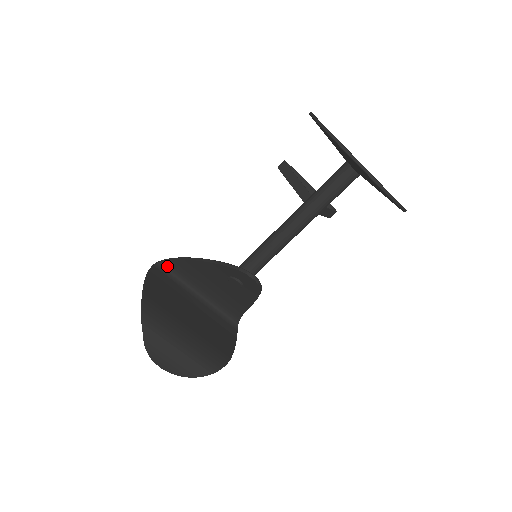
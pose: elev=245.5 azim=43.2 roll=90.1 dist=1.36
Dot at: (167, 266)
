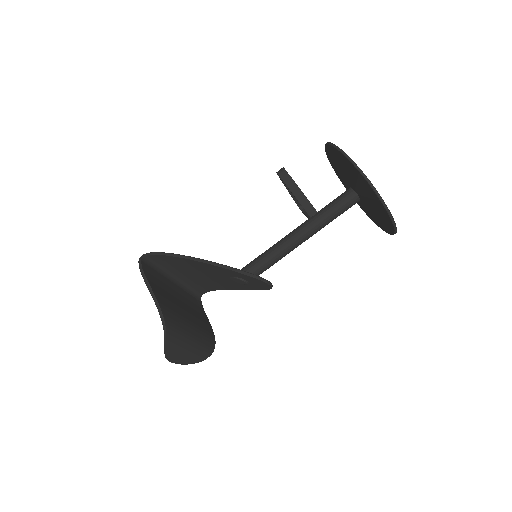
Dot at: (152, 259)
